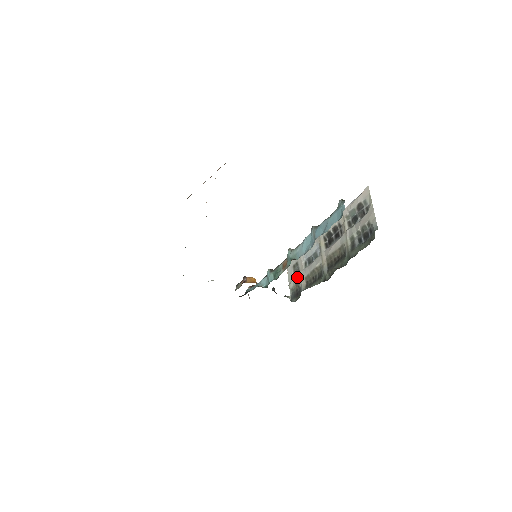
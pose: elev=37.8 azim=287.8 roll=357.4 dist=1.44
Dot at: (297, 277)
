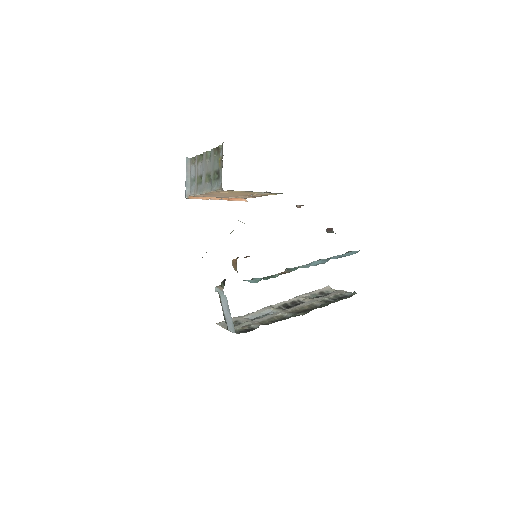
Dot at: (244, 323)
